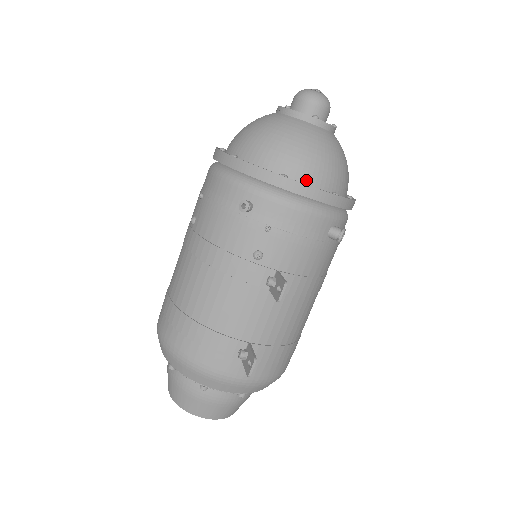
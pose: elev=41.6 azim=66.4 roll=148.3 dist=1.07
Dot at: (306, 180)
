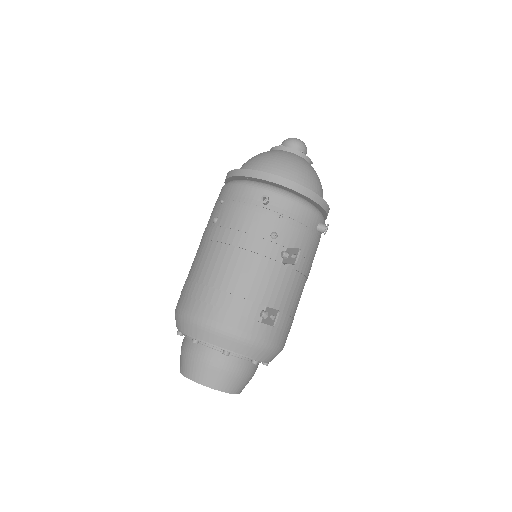
Dot at: occluded
